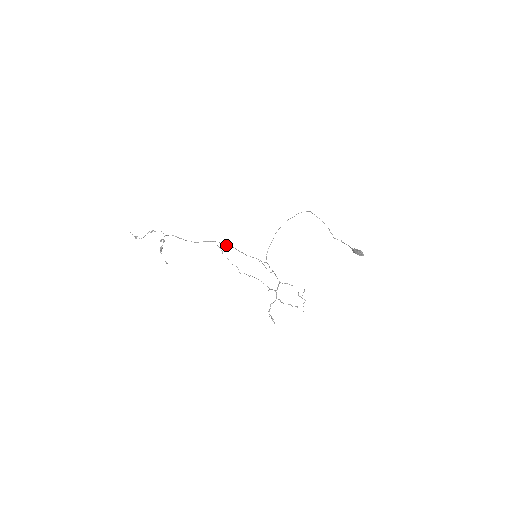
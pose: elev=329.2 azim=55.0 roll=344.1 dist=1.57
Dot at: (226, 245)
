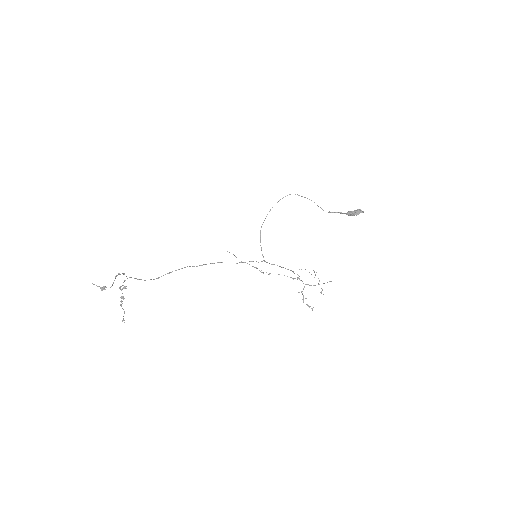
Dot at: occluded
